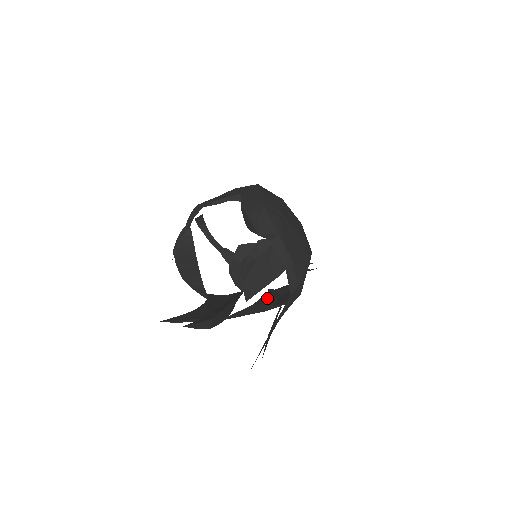
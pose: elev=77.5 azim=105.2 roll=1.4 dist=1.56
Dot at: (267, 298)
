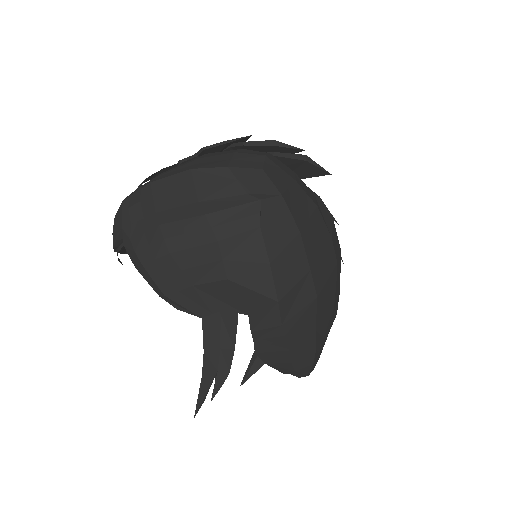
Dot at: occluded
